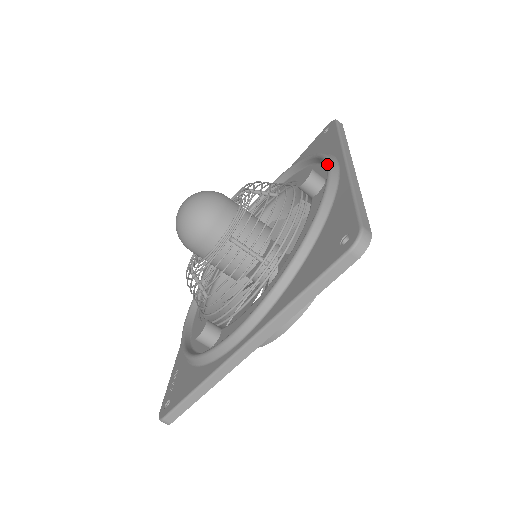
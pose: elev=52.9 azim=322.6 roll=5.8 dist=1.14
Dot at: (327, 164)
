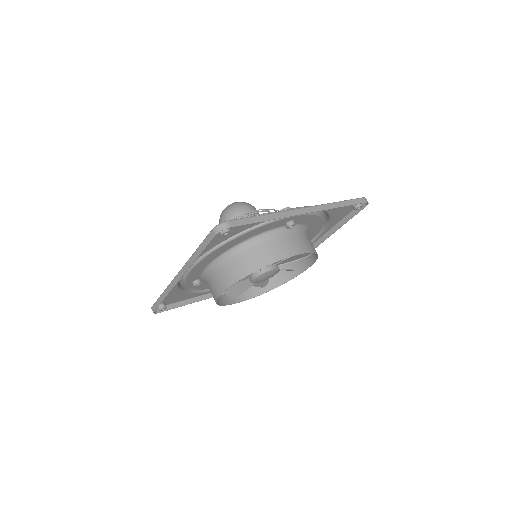
Dot at: (297, 207)
